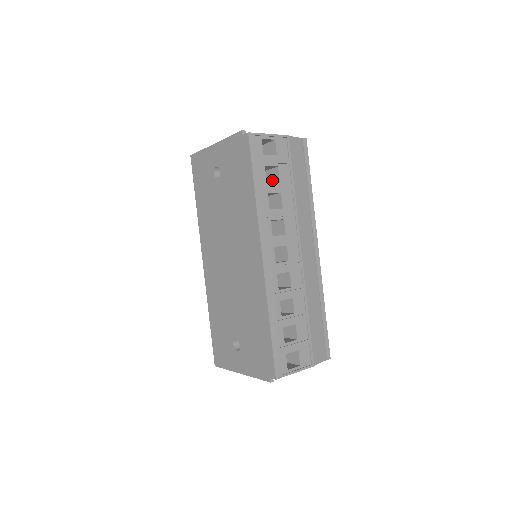
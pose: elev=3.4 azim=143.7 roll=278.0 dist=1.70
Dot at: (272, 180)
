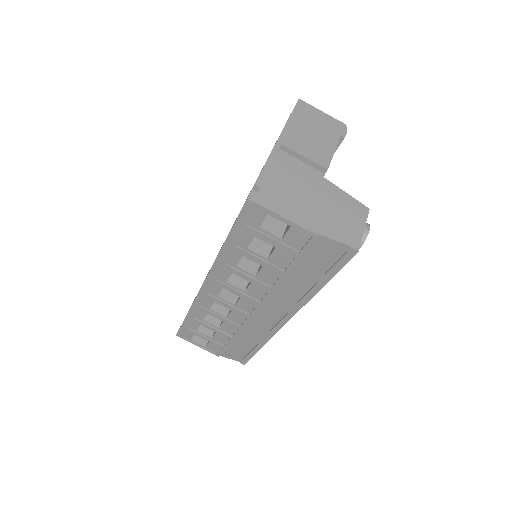
Dot at: occluded
